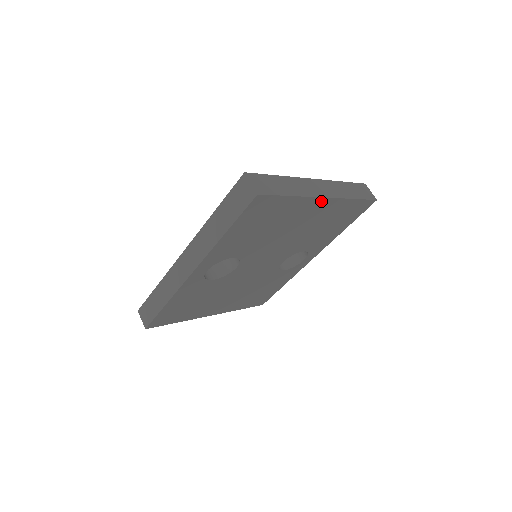
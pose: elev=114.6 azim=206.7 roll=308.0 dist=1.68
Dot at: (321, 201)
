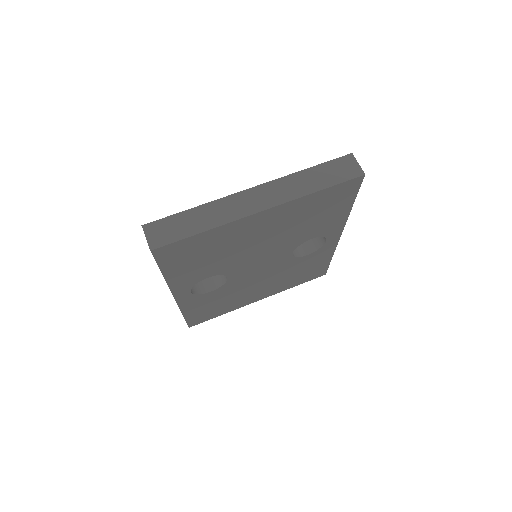
Dot at: (259, 215)
